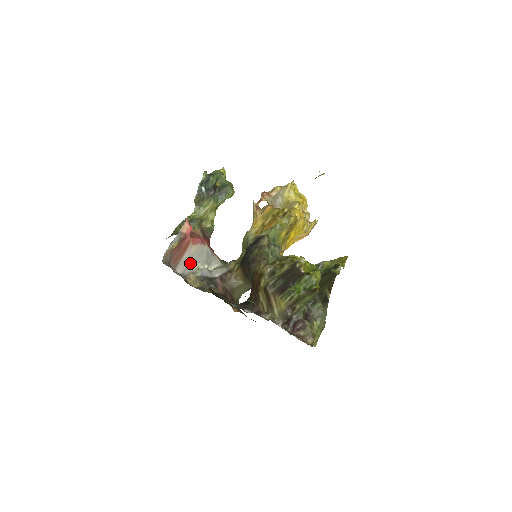
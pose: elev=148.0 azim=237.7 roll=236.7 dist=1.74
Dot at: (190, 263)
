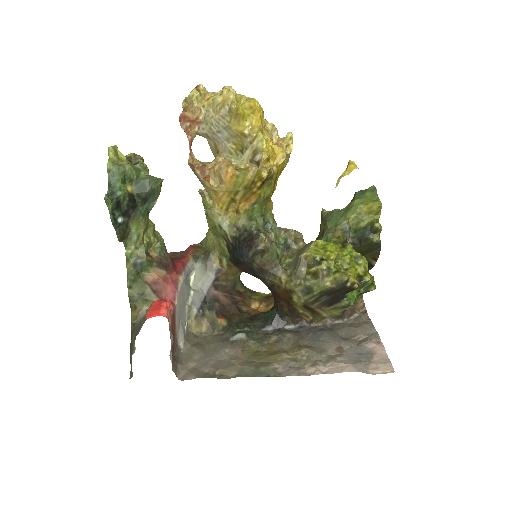
Dot at: (181, 317)
